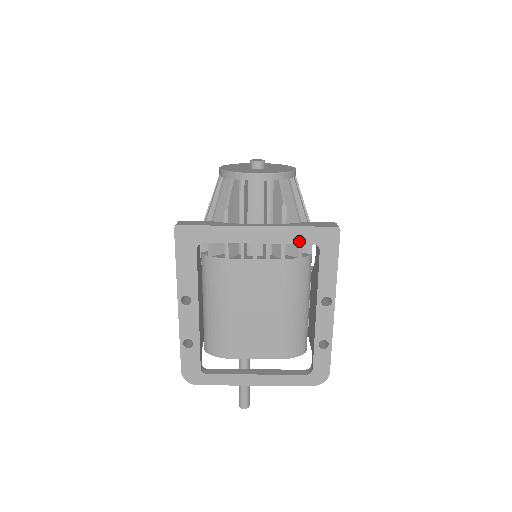
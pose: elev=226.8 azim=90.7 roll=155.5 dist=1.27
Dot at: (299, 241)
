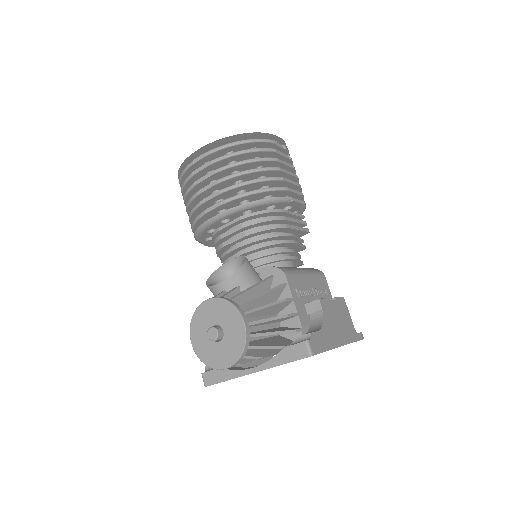
Dot at: occluded
